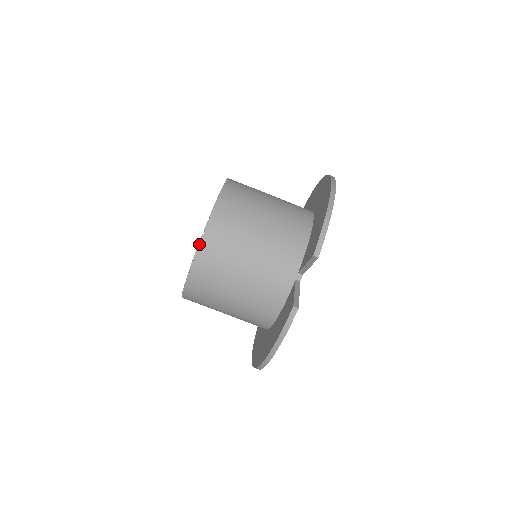
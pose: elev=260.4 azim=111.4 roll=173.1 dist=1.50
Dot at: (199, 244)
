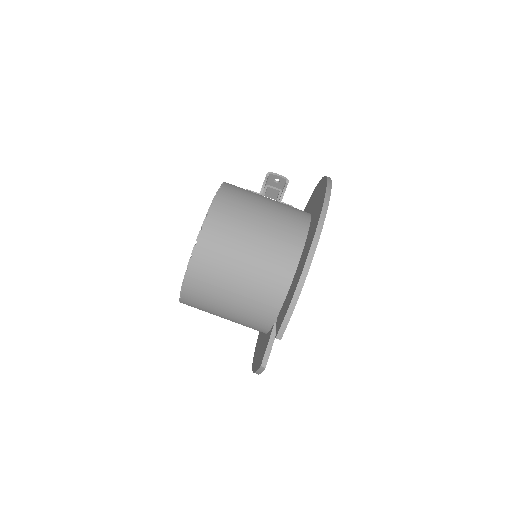
Dot at: (181, 289)
